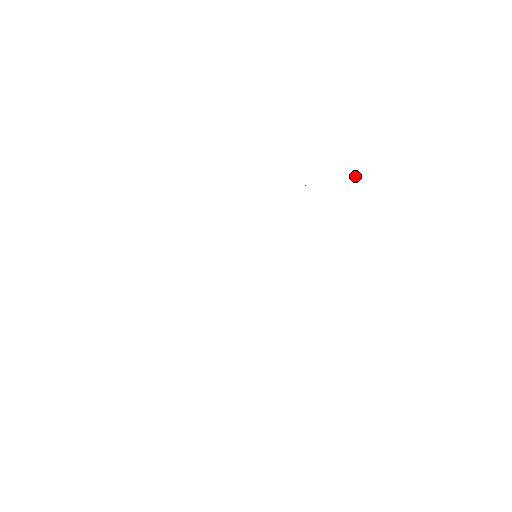
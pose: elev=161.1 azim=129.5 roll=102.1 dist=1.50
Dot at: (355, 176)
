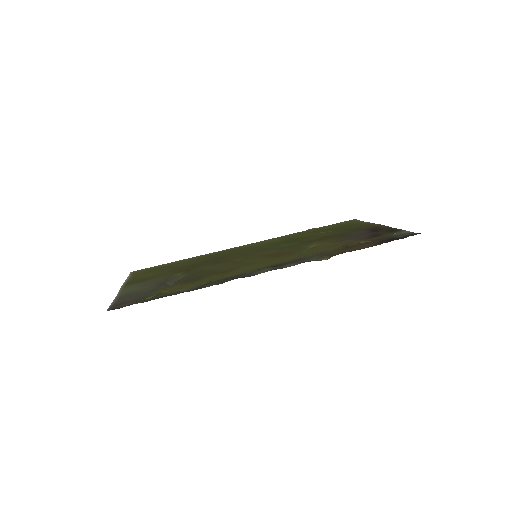
Dot at: occluded
